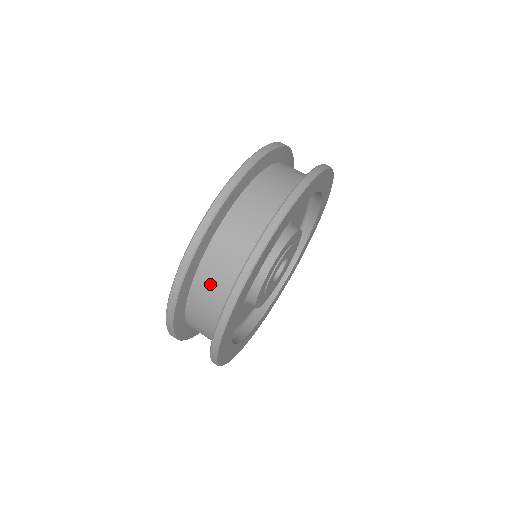
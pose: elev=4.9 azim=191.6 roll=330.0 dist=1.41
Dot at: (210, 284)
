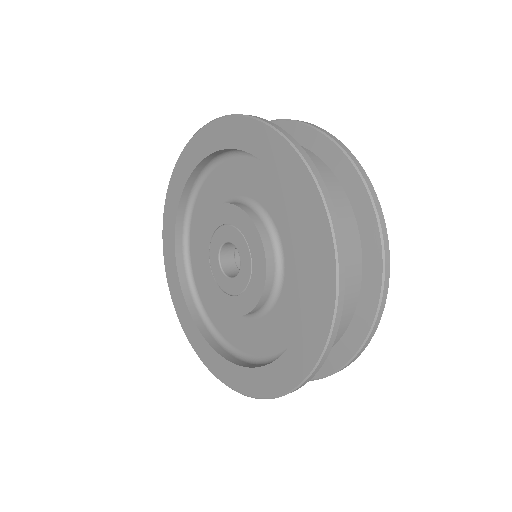
Dot at: occluded
